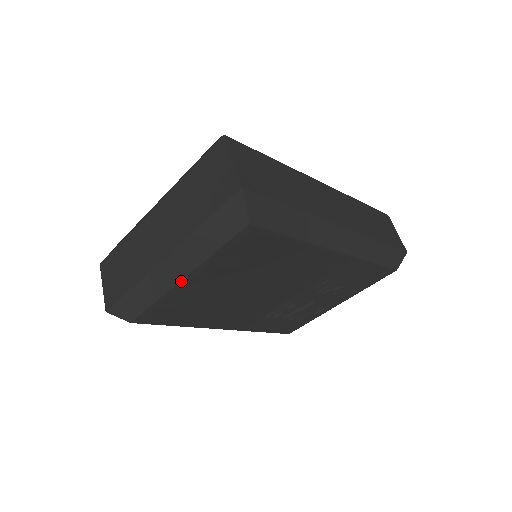
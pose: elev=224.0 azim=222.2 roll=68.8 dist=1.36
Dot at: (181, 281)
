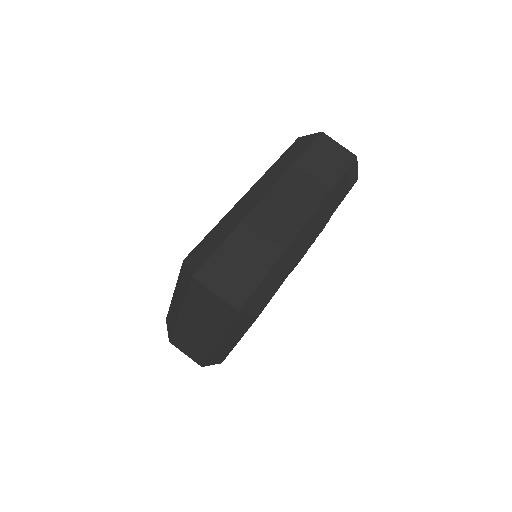
Dot at: occluded
